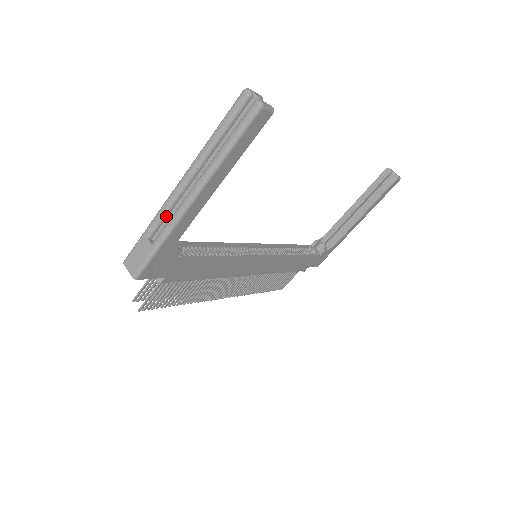
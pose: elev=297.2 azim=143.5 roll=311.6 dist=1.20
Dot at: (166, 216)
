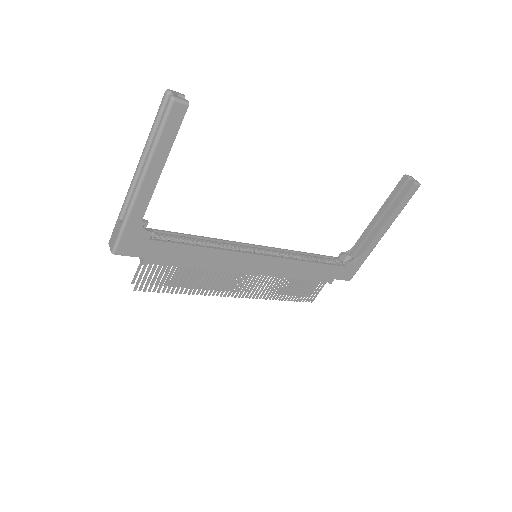
Dot at: occluded
